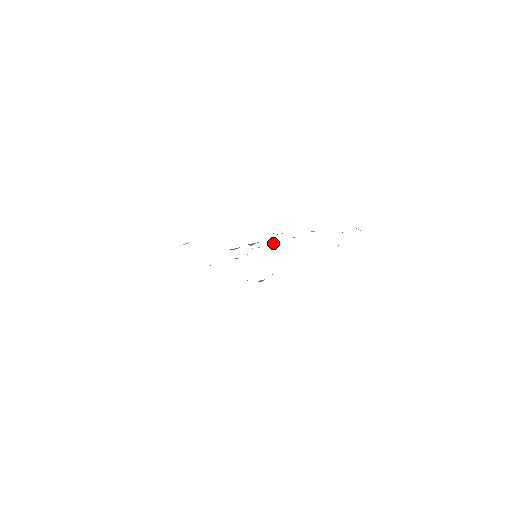
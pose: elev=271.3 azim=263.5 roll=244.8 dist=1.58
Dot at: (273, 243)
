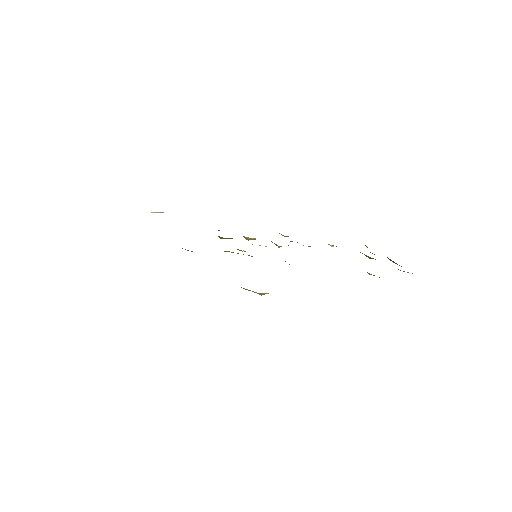
Dot at: occluded
